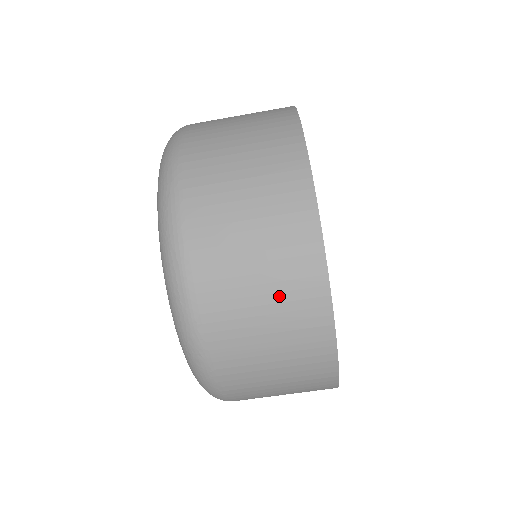
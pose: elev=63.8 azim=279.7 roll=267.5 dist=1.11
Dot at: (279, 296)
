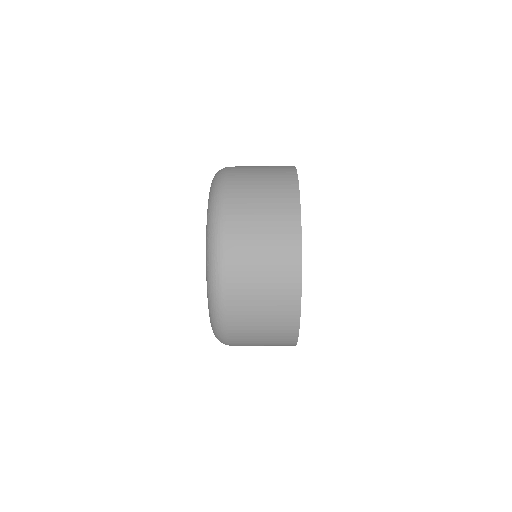
Dot at: (273, 291)
